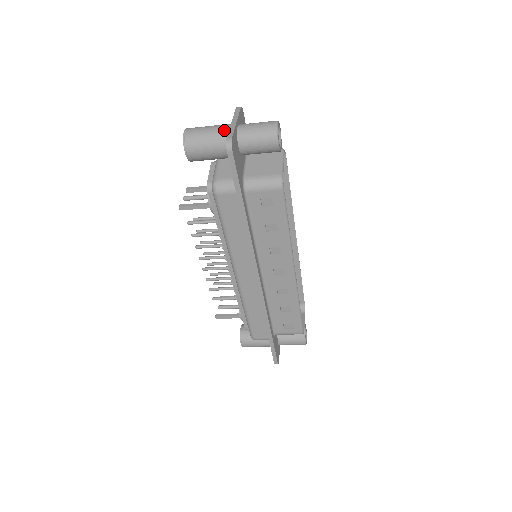
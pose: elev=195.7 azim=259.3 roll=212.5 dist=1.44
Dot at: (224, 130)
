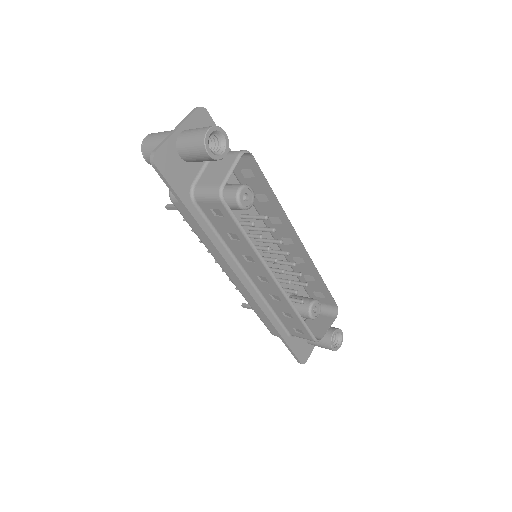
Dot at: occluded
